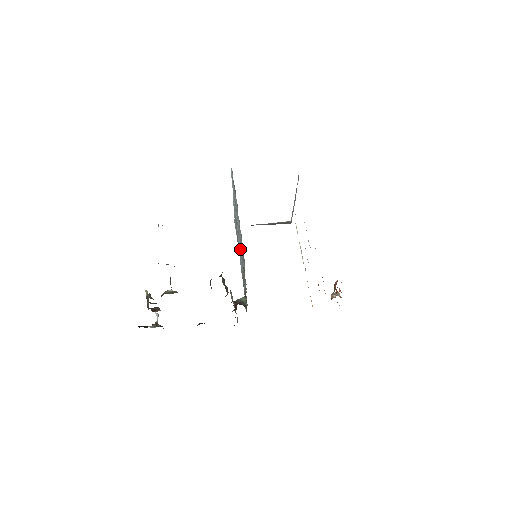
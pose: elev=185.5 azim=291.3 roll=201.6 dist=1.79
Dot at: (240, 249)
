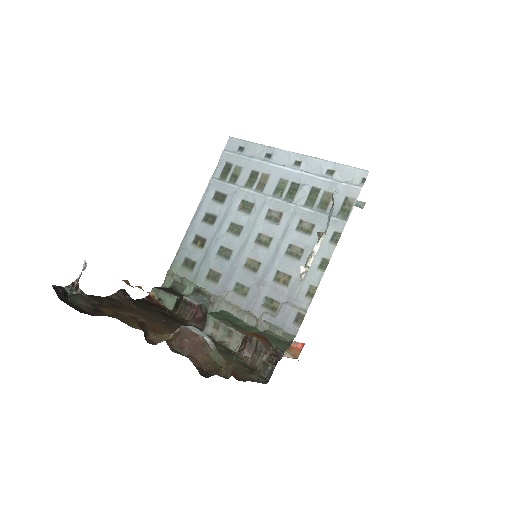
Dot at: (260, 249)
